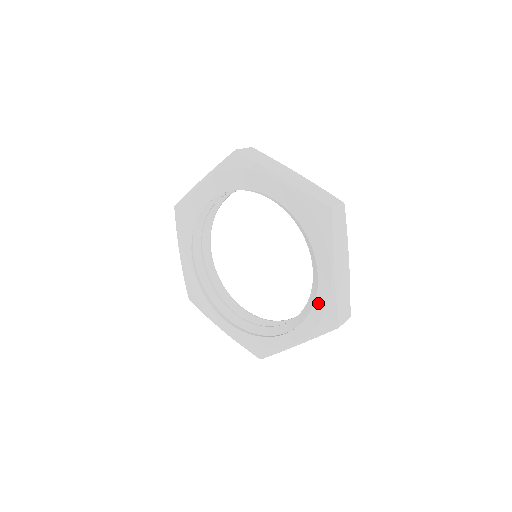
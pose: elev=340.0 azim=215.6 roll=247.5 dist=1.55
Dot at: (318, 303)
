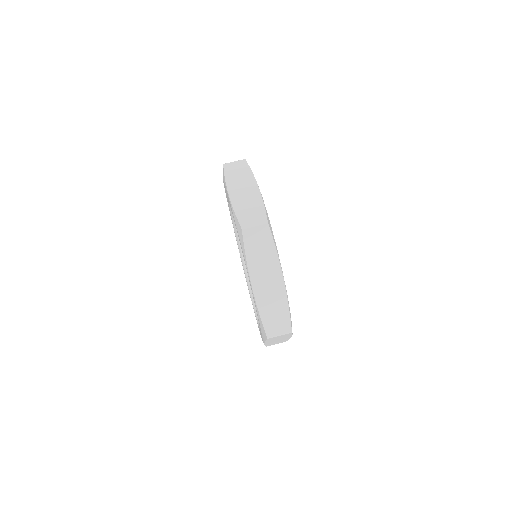
Dot at: (256, 311)
